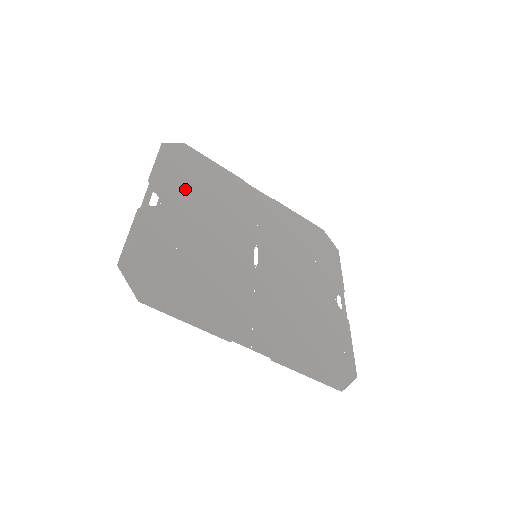
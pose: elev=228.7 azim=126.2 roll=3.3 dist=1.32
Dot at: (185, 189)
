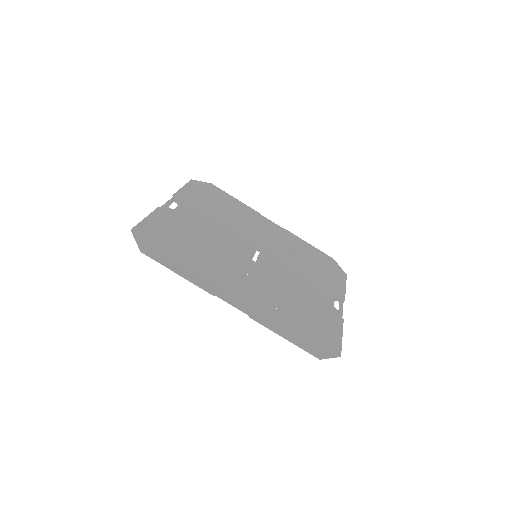
Dot at: (203, 206)
